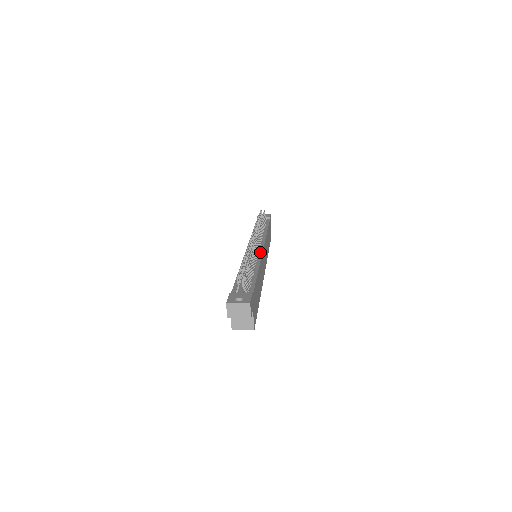
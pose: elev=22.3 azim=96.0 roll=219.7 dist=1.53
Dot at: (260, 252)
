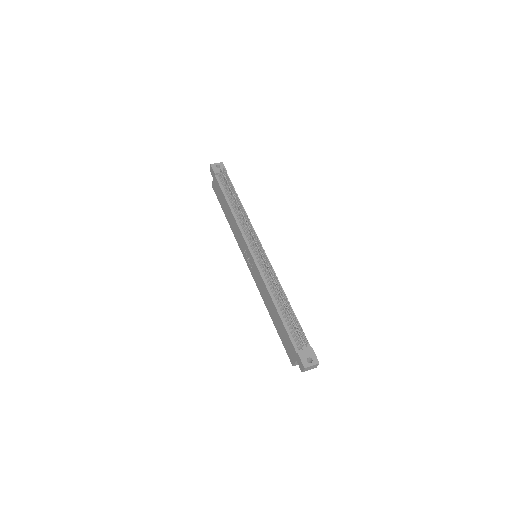
Dot at: occluded
